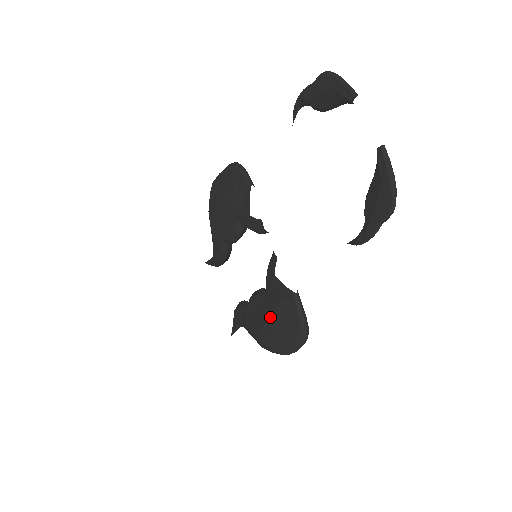
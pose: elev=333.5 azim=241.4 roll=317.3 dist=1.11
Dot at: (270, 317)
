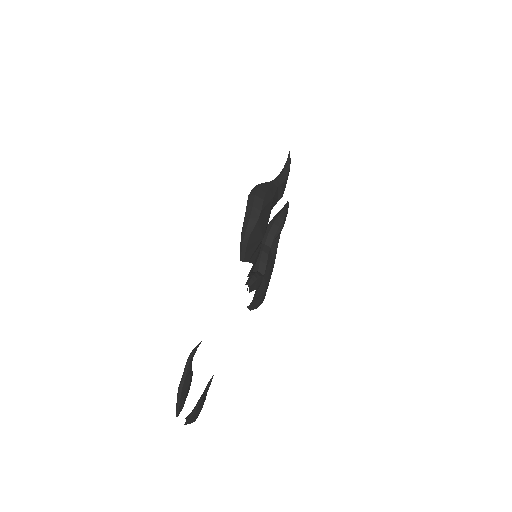
Dot at: occluded
